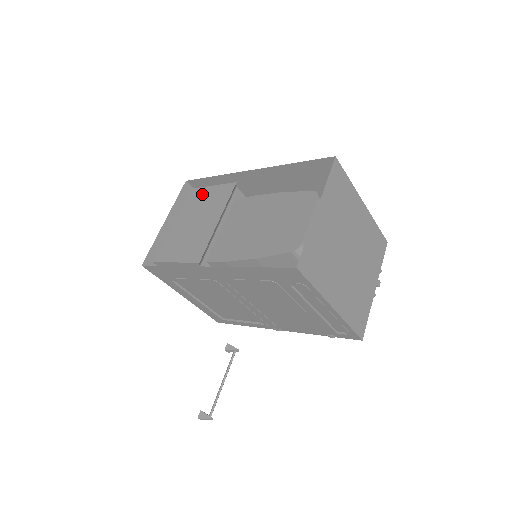
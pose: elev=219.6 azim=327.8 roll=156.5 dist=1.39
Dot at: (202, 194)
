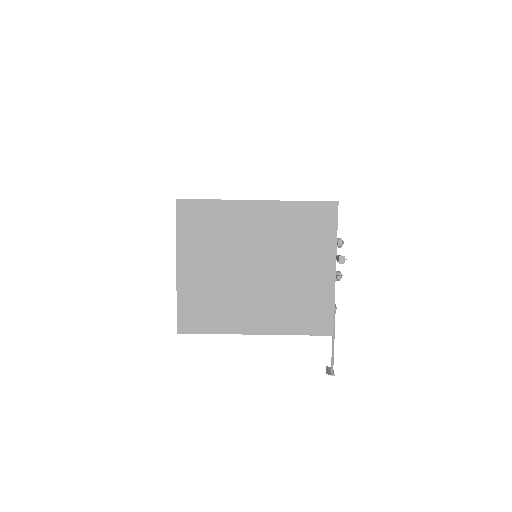
Dot at: occluded
